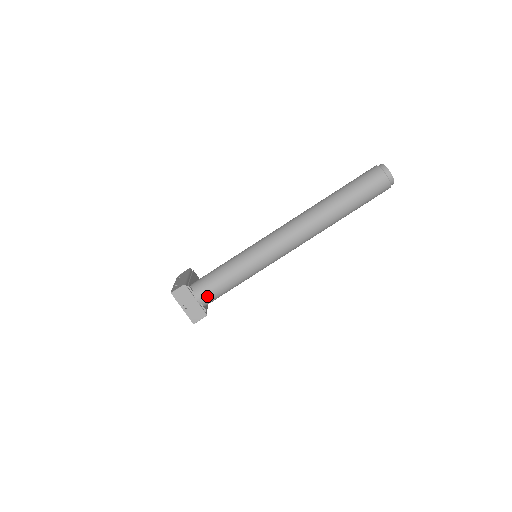
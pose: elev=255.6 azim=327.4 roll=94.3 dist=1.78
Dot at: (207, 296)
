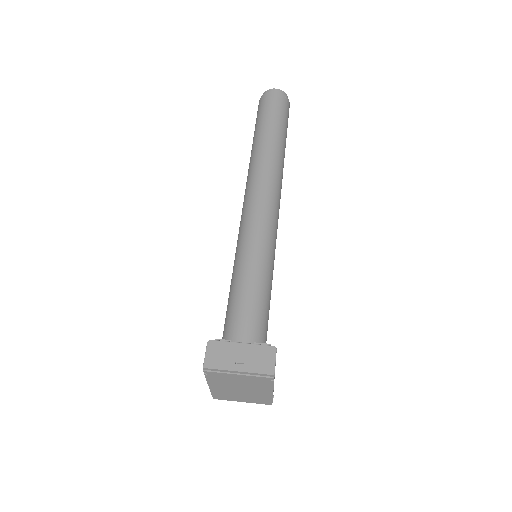
Dot at: (249, 326)
